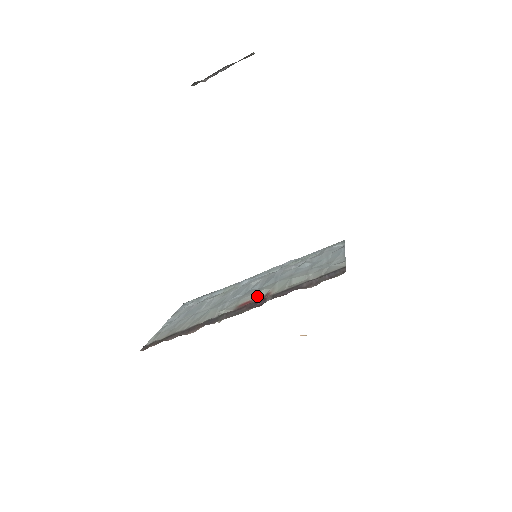
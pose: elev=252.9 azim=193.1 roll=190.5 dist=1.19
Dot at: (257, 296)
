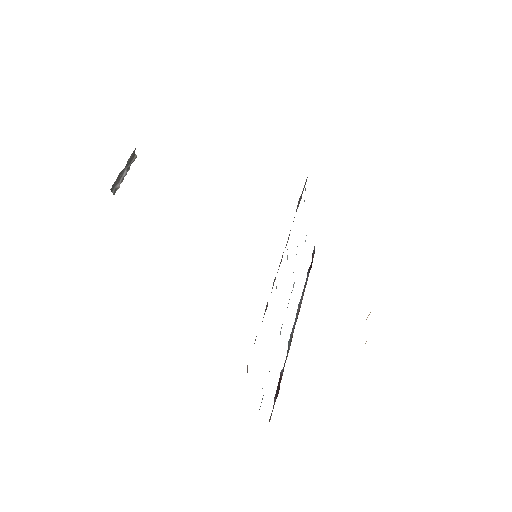
Dot at: occluded
